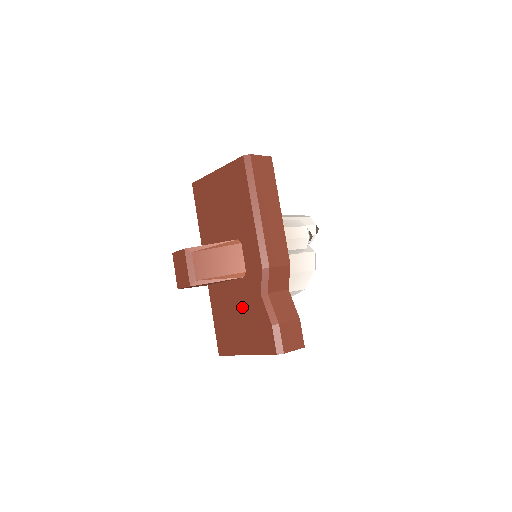
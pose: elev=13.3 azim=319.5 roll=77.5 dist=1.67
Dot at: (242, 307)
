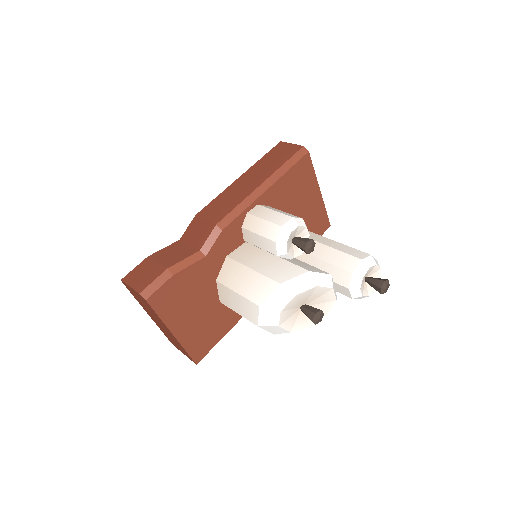
Dot at: occluded
